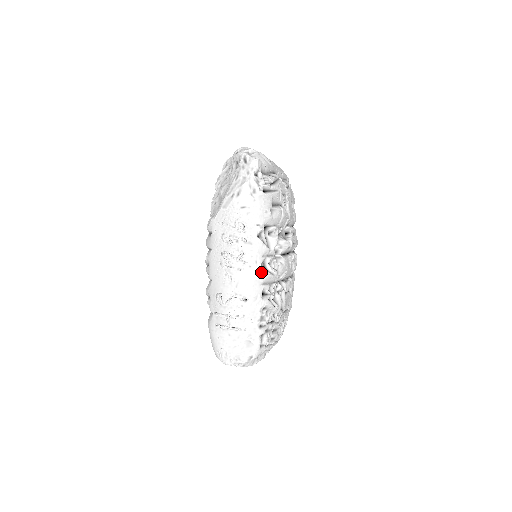
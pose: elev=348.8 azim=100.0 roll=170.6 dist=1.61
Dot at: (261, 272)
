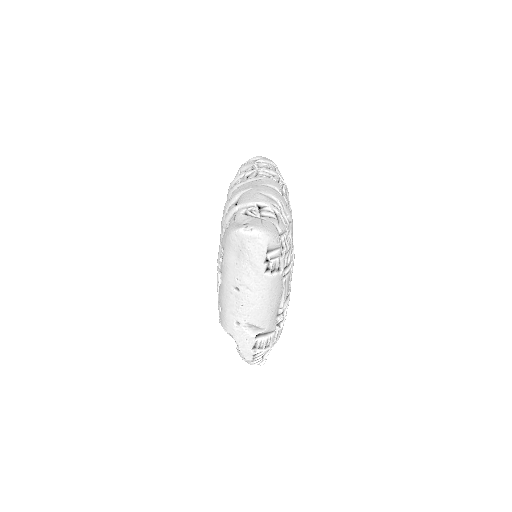
Dot at: occluded
